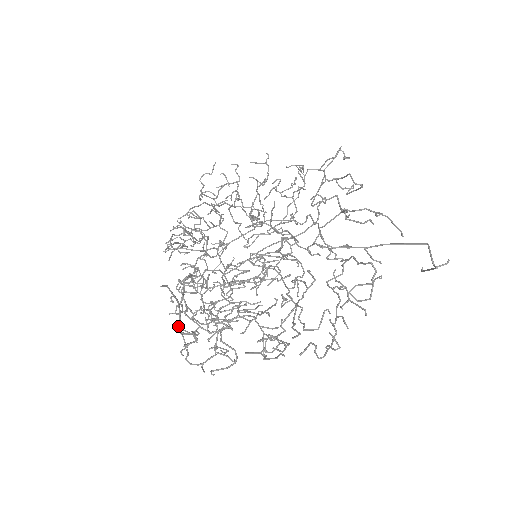
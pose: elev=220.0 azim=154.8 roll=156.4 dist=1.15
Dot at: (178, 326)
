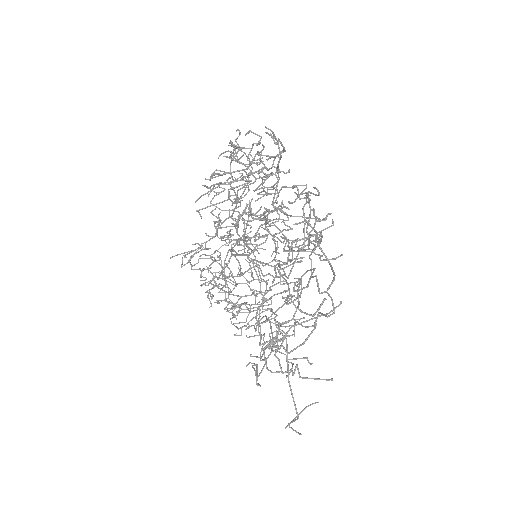
Dot at: occluded
